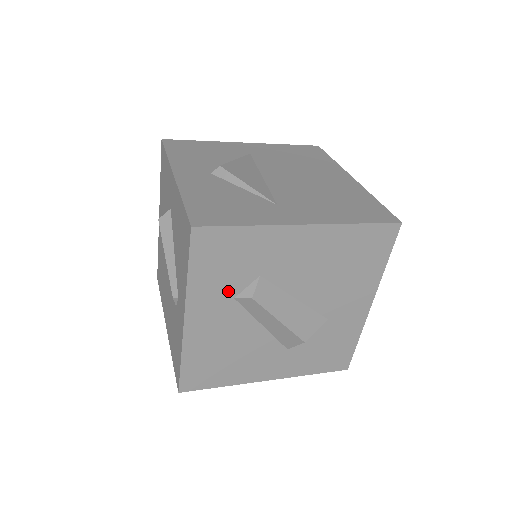
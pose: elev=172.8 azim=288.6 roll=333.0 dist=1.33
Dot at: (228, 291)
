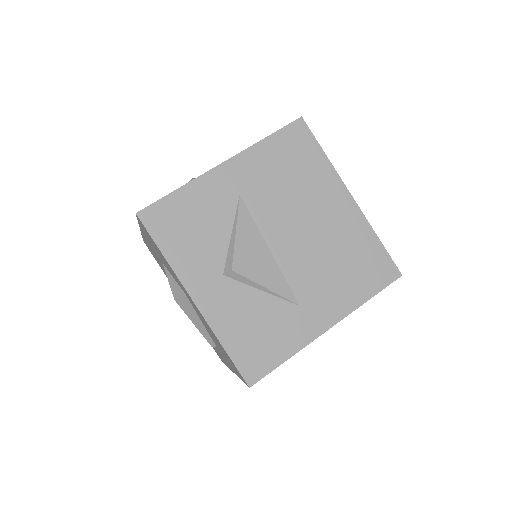
Dot at: occluded
